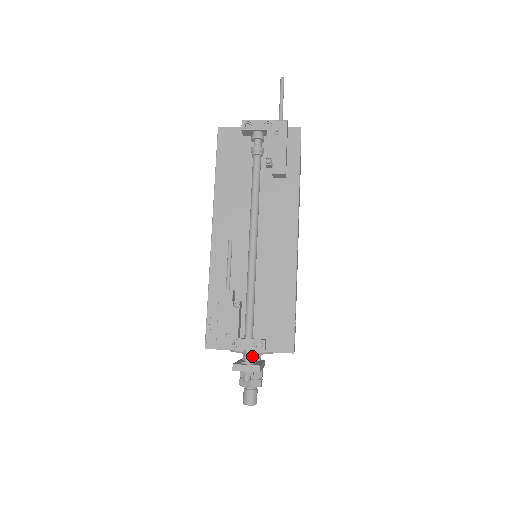
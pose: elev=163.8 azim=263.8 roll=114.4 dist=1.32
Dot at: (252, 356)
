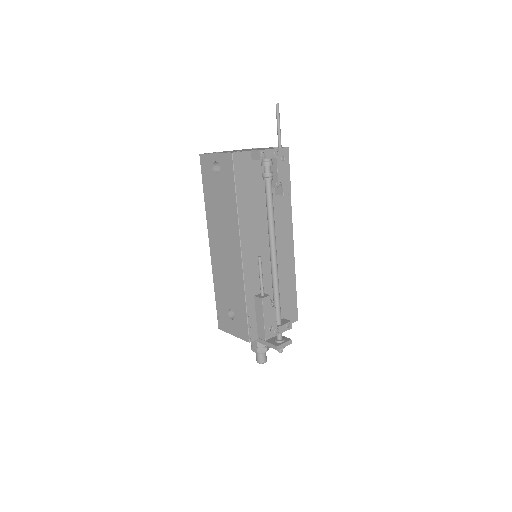
Dot at: occluded
